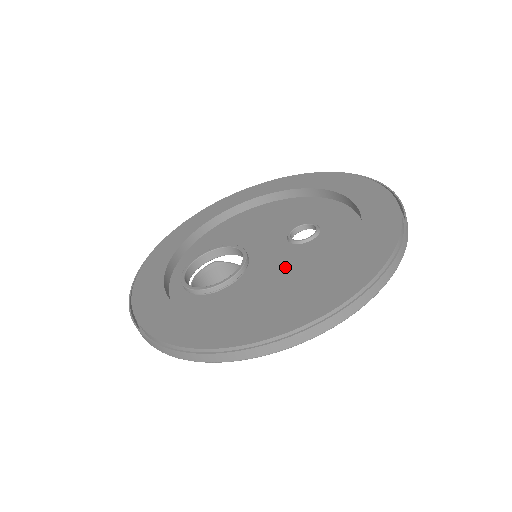
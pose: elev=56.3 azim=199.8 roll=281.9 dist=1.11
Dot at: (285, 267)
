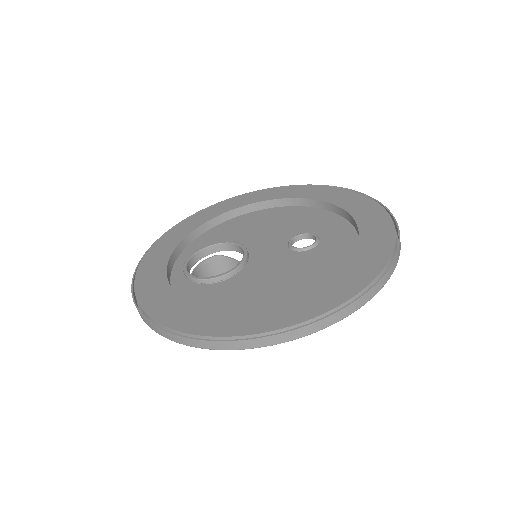
Dot at: (280, 271)
